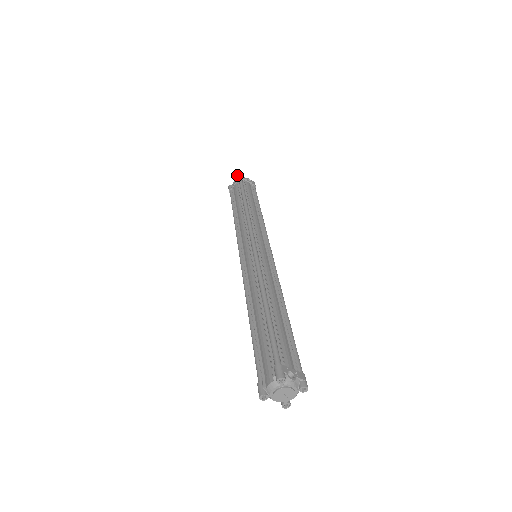
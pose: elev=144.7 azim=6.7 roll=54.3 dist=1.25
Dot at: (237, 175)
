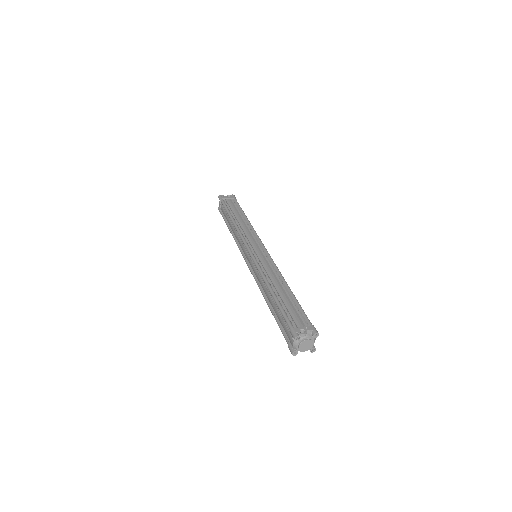
Dot at: occluded
